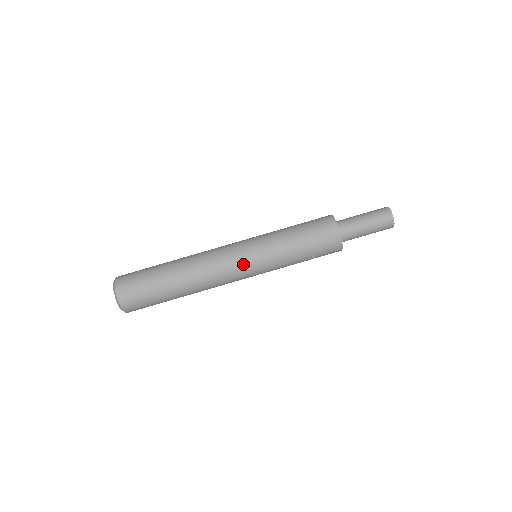
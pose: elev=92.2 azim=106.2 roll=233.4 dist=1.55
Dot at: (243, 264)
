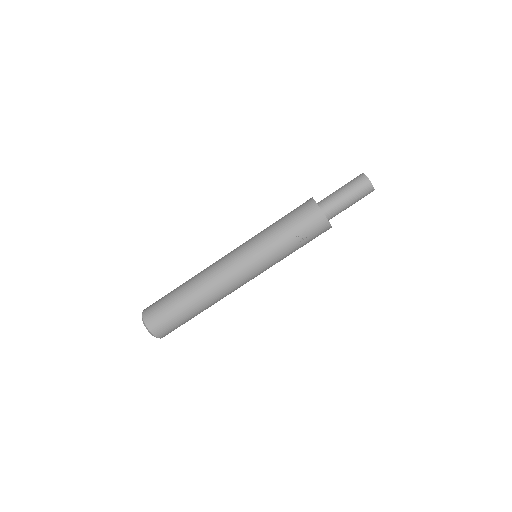
Dot at: (240, 262)
